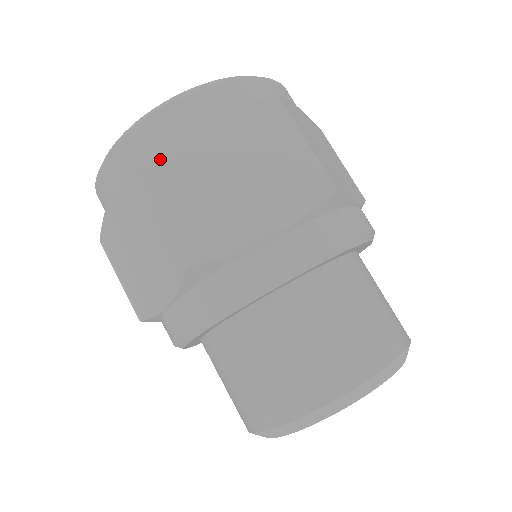
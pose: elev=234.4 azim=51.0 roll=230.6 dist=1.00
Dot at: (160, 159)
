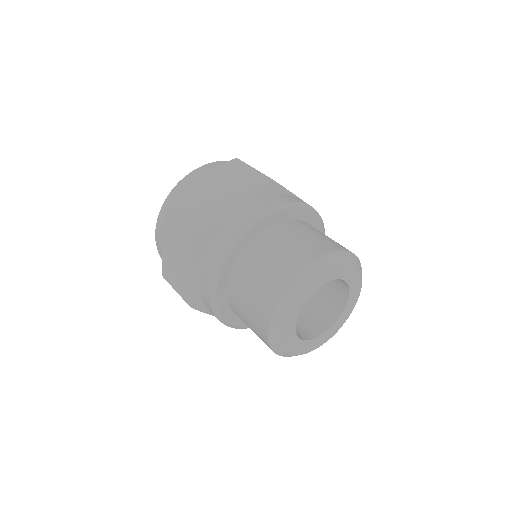
Dot at: (181, 197)
